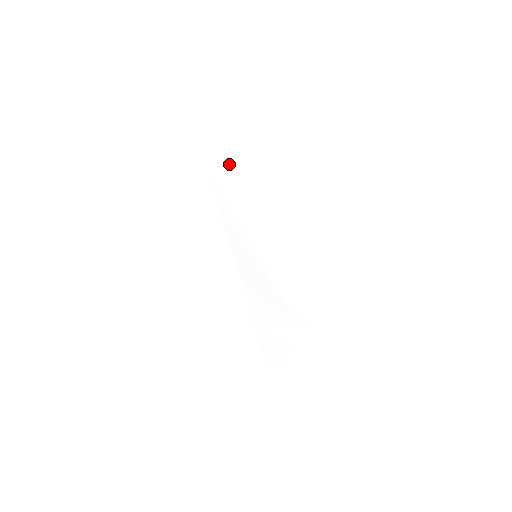
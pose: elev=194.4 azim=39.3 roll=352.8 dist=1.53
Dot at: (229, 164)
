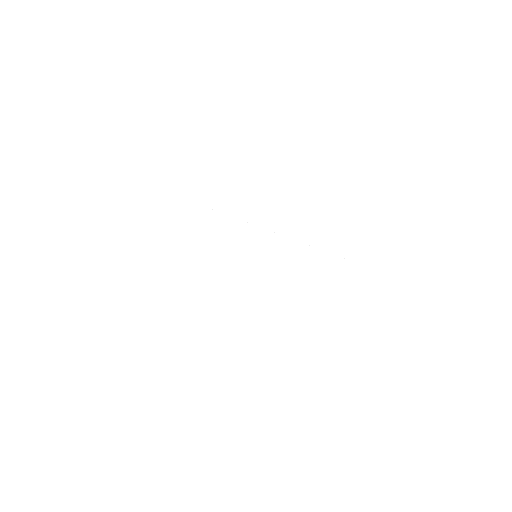
Dot at: (156, 207)
